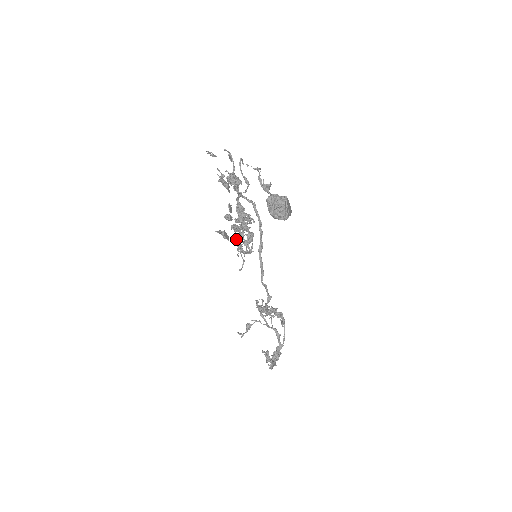
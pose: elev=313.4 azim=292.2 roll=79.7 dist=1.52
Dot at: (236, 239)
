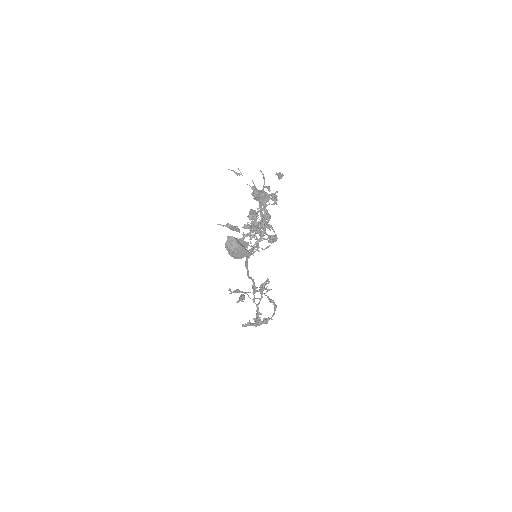
Dot at: occluded
